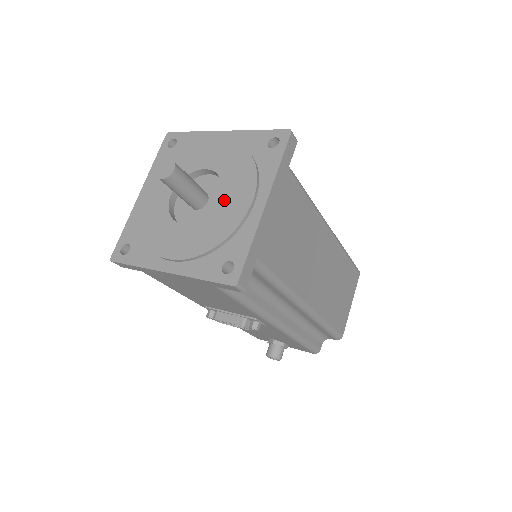
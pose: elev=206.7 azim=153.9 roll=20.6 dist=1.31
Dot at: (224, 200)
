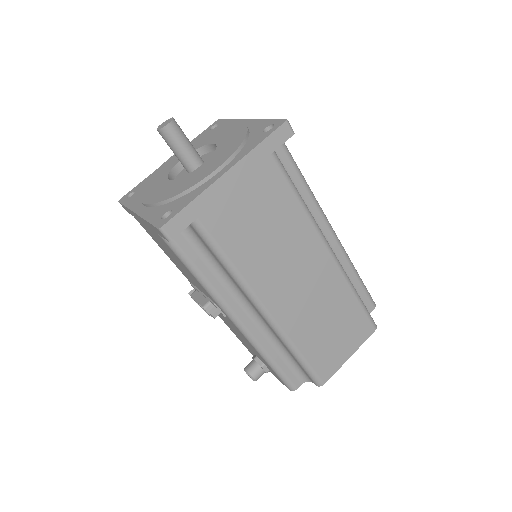
Dot at: (204, 165)
